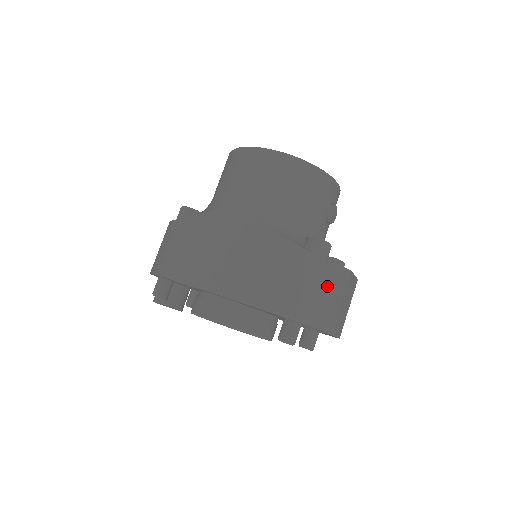
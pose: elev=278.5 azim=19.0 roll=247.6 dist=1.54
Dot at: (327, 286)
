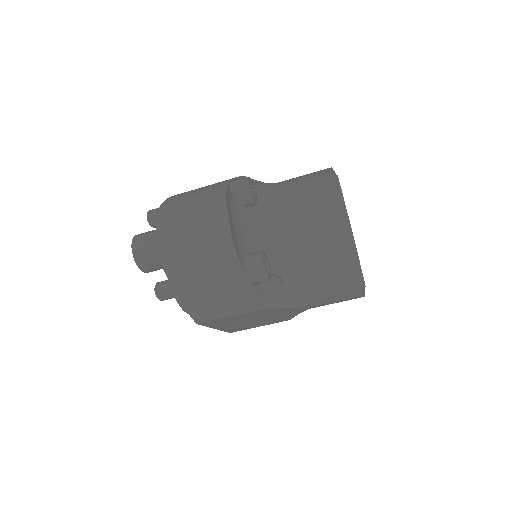
Dot at: occluded
